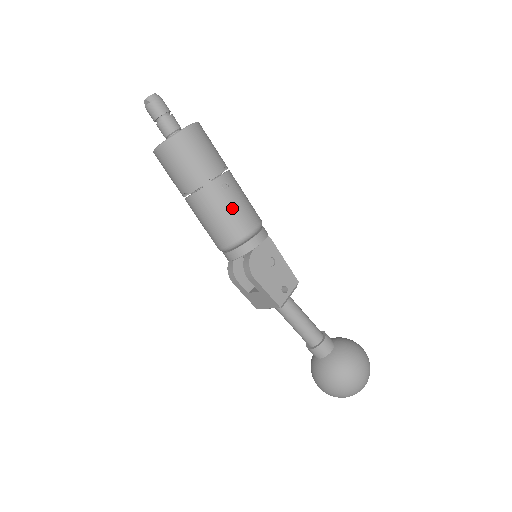
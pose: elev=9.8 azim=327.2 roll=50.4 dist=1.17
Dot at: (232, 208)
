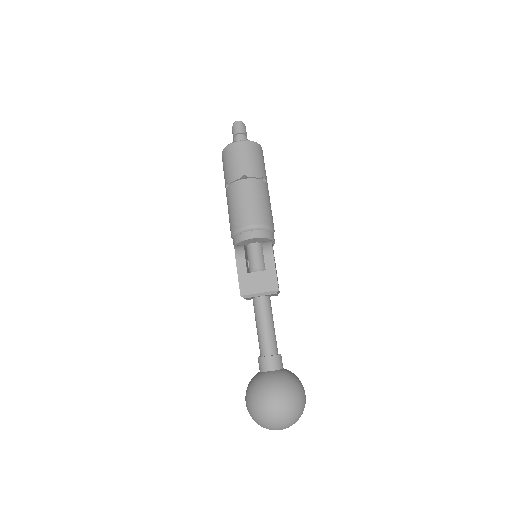
Dot at: (270, 206)
